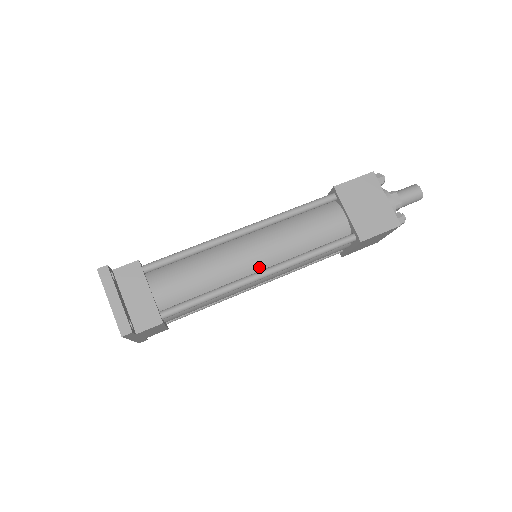
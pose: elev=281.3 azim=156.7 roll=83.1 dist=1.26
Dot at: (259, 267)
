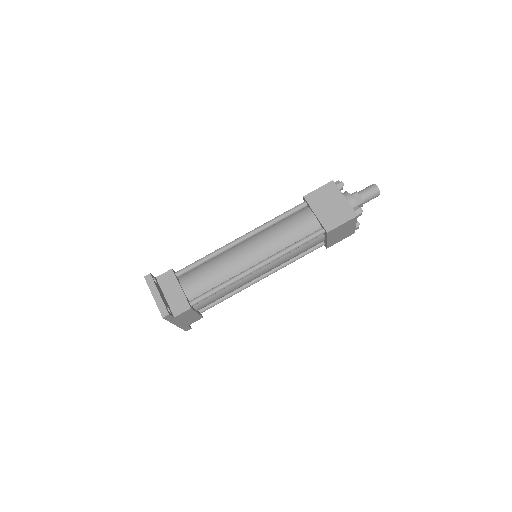
Dot at: (255, 262)
